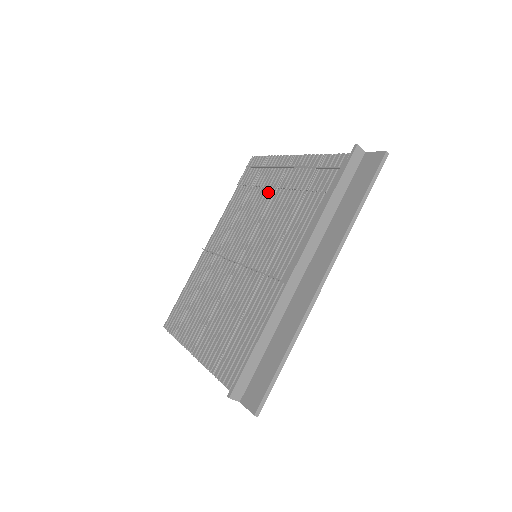
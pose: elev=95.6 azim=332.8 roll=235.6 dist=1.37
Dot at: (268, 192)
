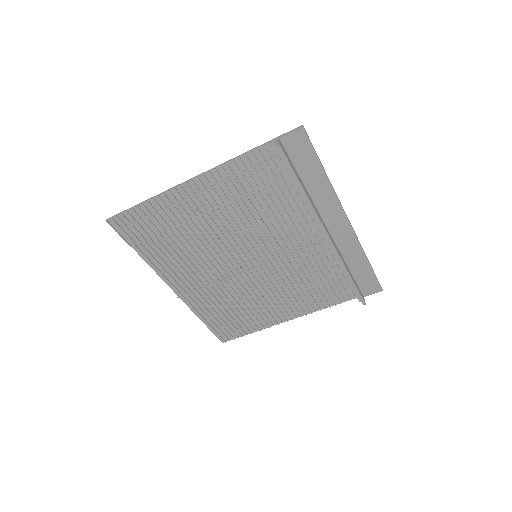
Dot at: (194, 225)
